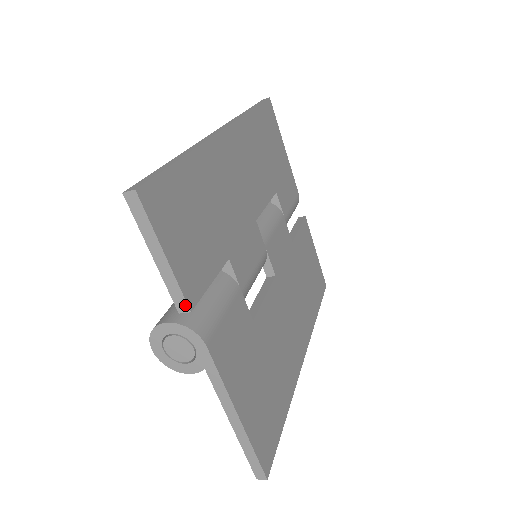
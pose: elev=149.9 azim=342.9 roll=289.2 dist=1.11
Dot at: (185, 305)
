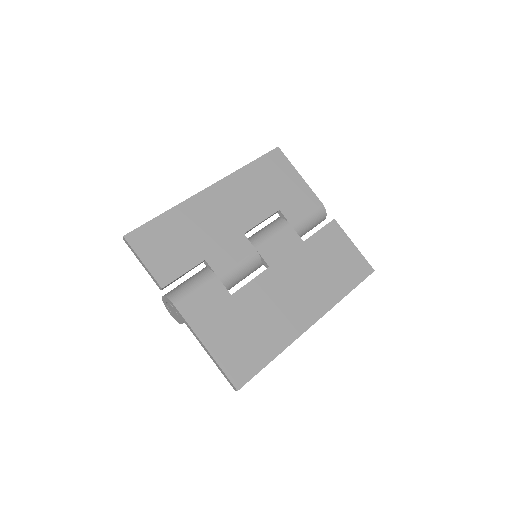
Dot at: (159, 286)
